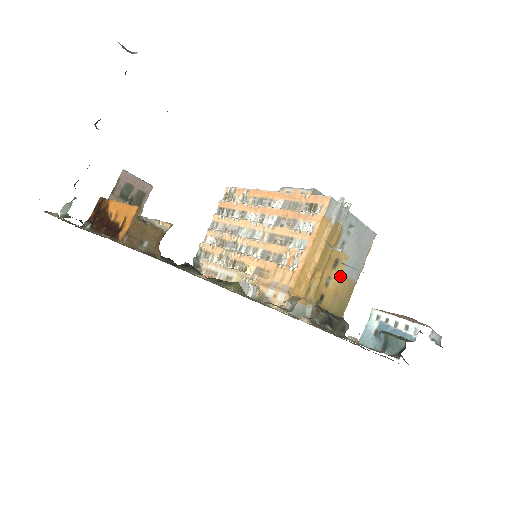
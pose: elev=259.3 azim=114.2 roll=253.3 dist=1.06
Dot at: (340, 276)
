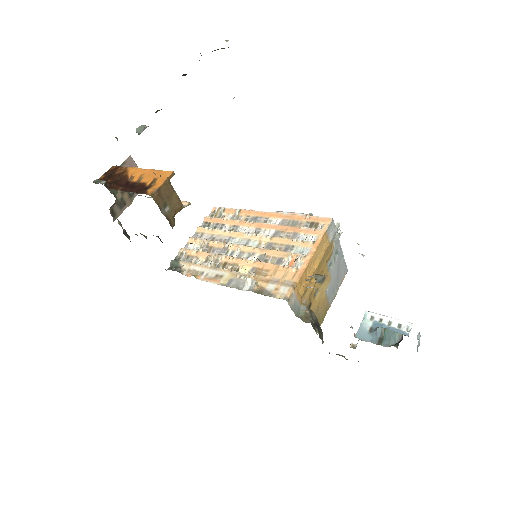
Dot at: (323, 293)
